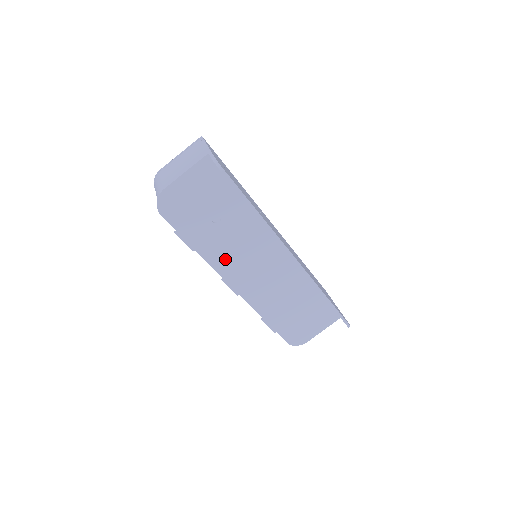
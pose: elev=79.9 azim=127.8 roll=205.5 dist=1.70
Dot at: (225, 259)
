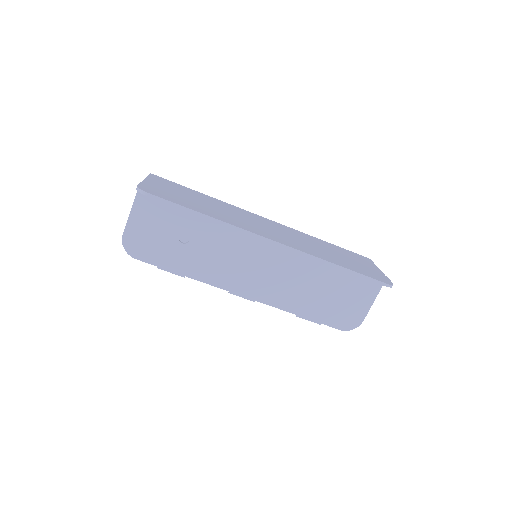
Dot at: (217, 272)
